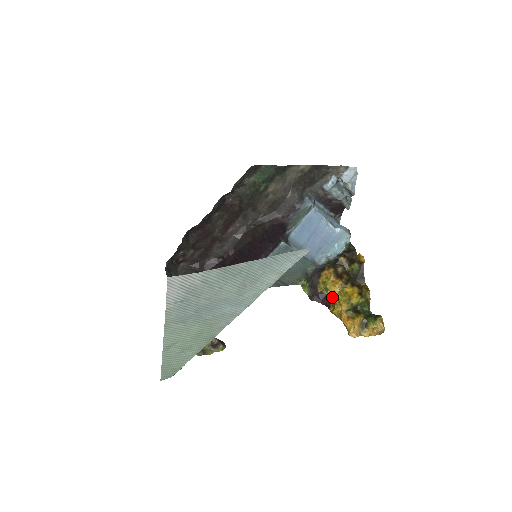
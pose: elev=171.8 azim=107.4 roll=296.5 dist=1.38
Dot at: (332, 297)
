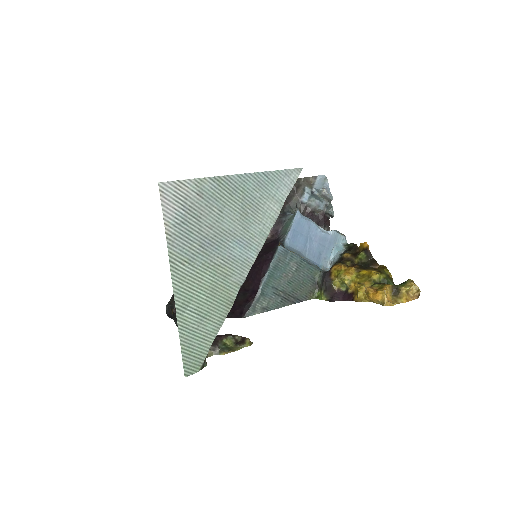
Dot at: (351, 285)
